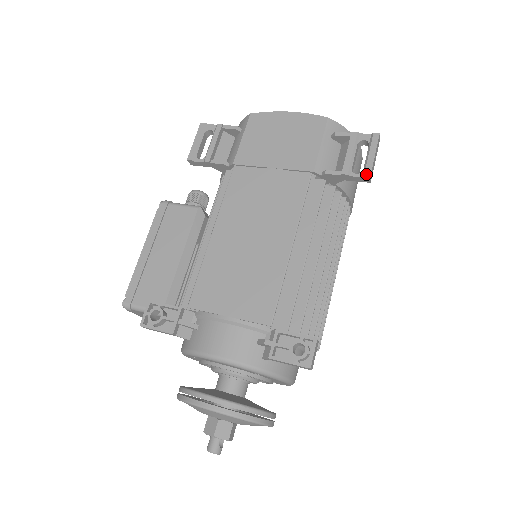
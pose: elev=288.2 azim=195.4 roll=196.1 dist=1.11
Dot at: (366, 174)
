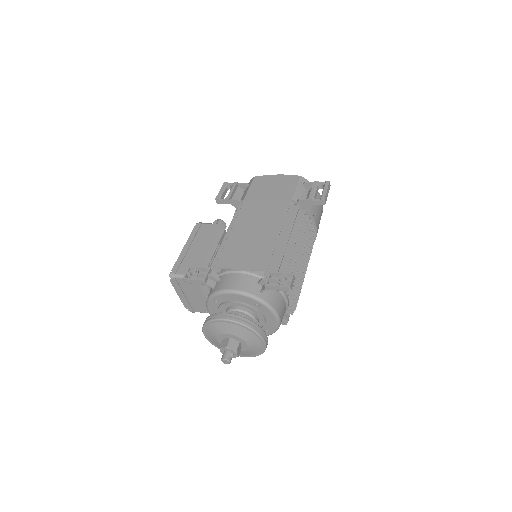
Dot at: (322, 198)
